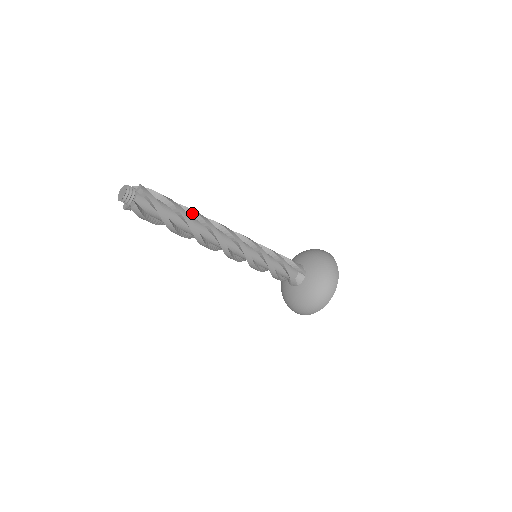
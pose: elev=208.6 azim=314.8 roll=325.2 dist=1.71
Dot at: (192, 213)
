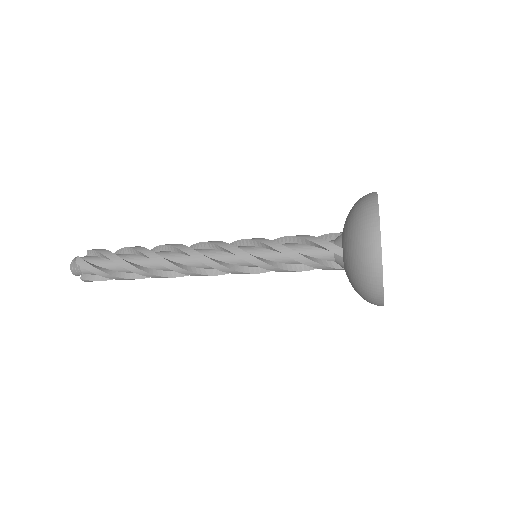
Dot at: (141, 254)
